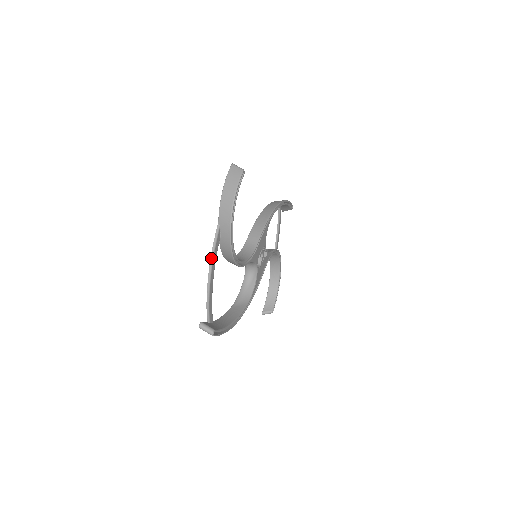
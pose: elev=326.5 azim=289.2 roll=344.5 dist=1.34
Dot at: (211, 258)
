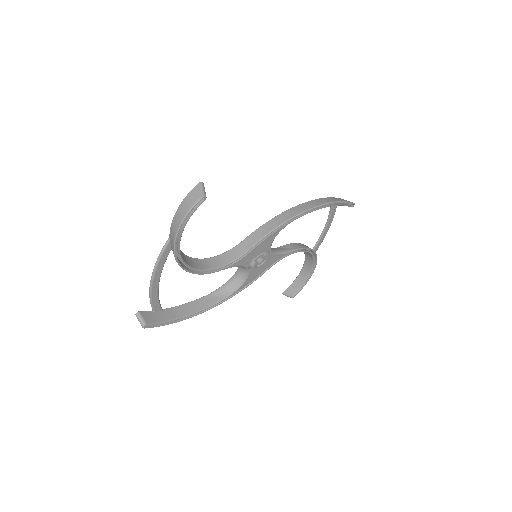
Dot at: (155, 265)
